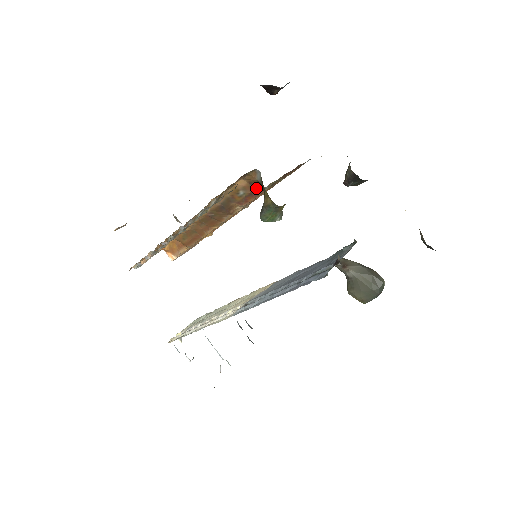
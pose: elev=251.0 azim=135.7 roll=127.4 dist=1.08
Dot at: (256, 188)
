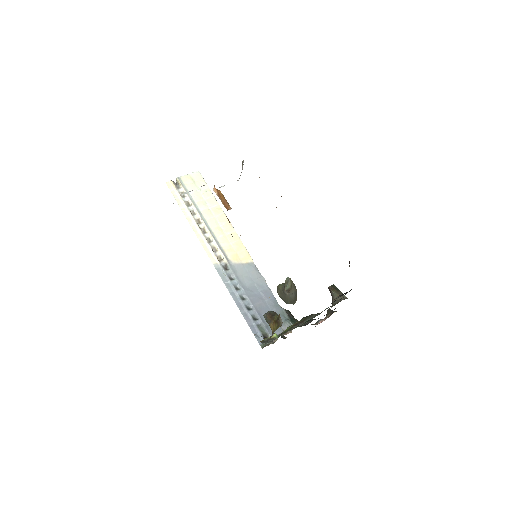
Dot at: occluded
